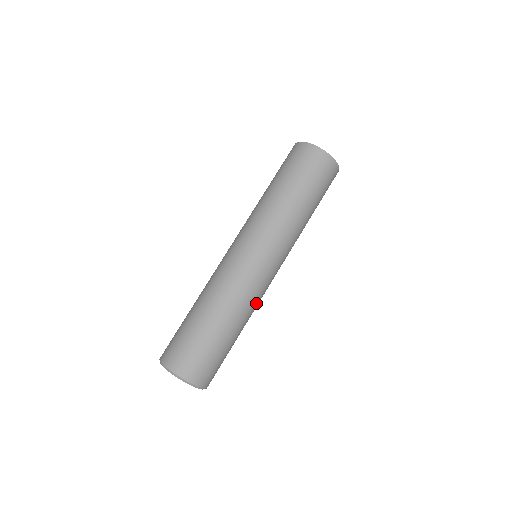
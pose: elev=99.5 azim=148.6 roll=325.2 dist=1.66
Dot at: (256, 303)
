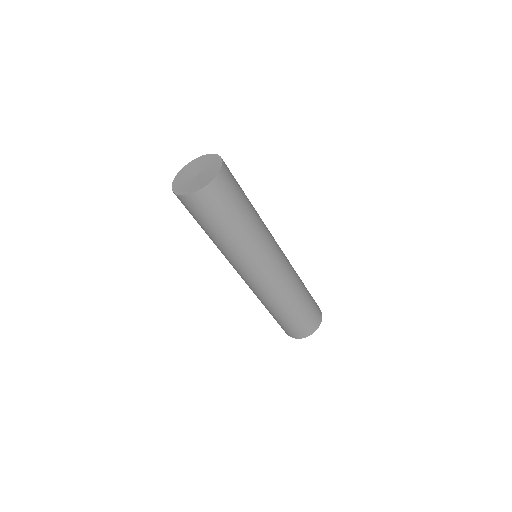
Dot at: (291, 280)
